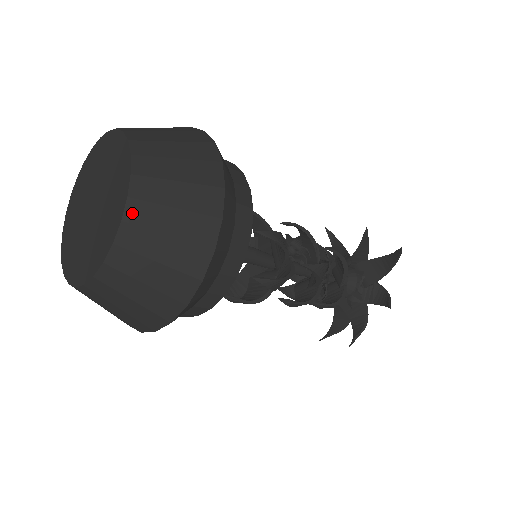
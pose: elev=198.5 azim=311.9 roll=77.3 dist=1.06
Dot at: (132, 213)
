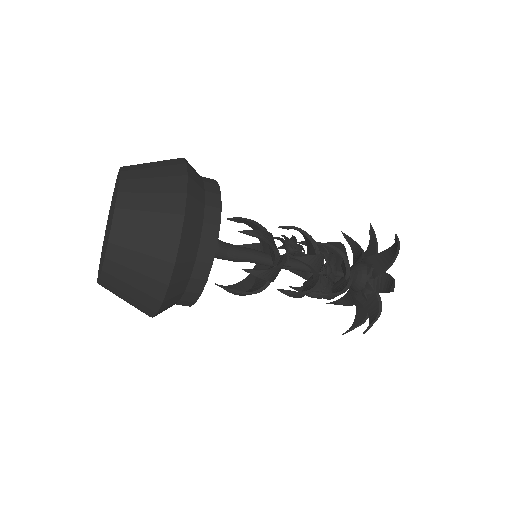
Dot at: (118, 219)
